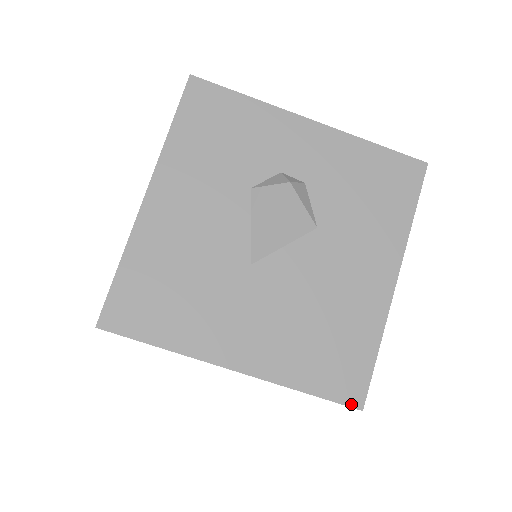
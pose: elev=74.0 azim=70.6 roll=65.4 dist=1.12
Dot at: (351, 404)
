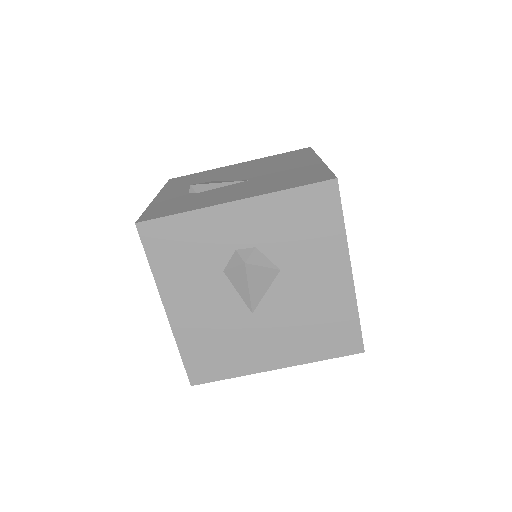
Dot at: (356, 352)
